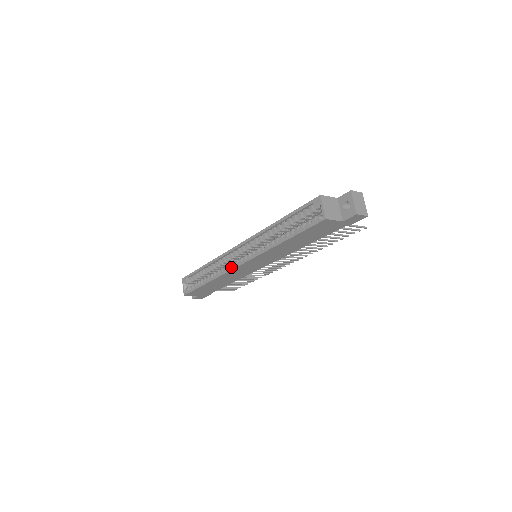
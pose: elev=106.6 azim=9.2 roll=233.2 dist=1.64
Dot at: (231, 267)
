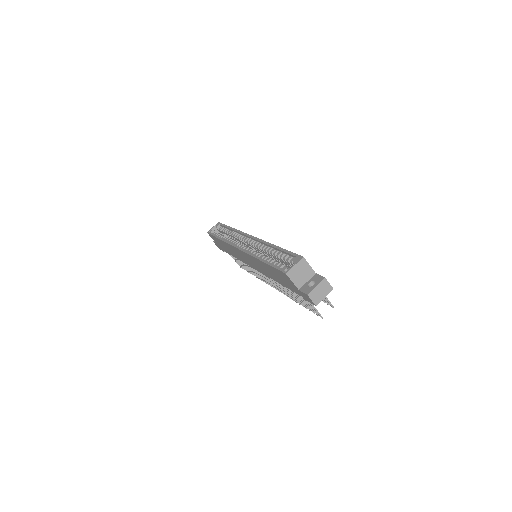
Dot at: (234, 244)
